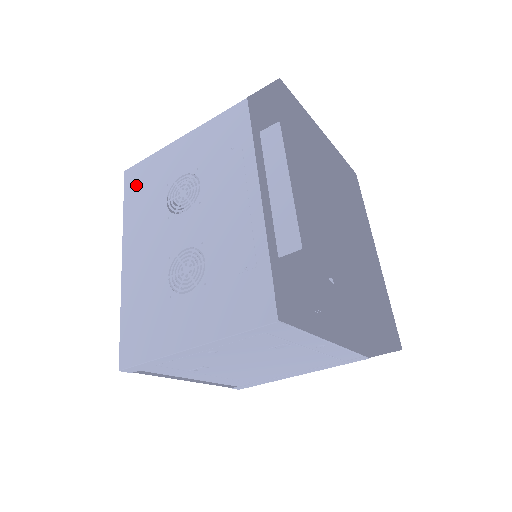
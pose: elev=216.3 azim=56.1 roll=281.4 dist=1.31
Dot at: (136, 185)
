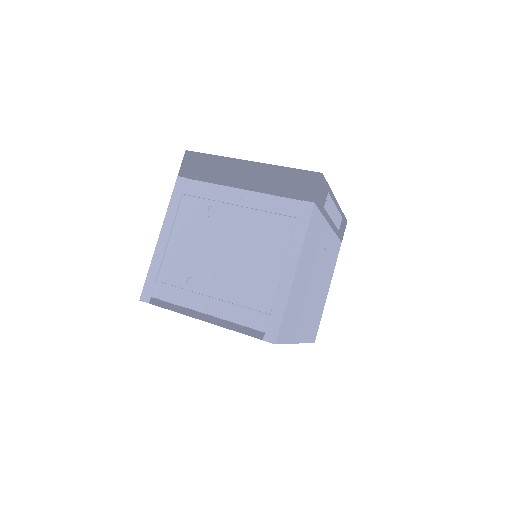
Dot at: occluded
